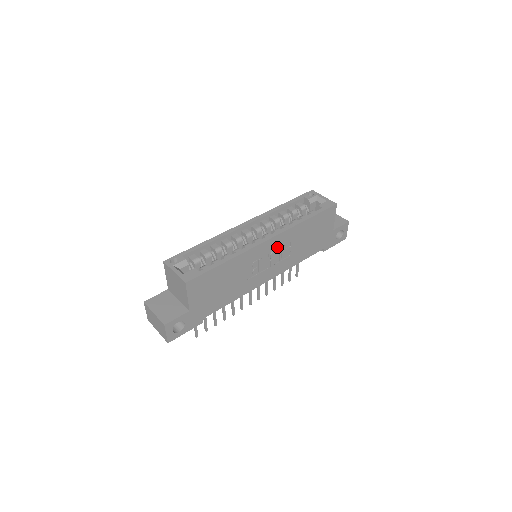
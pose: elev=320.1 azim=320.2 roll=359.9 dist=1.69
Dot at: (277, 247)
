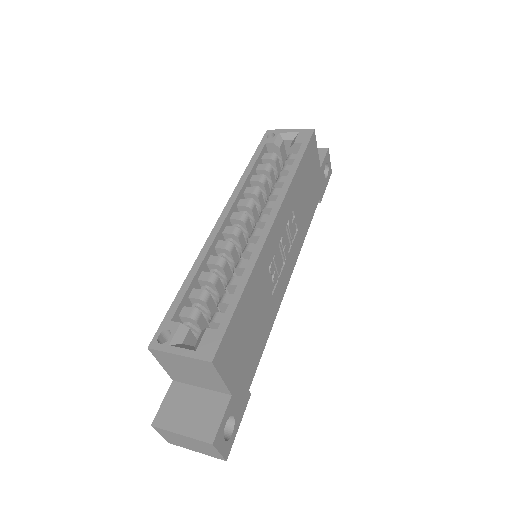
Dot at: (283, 227)
